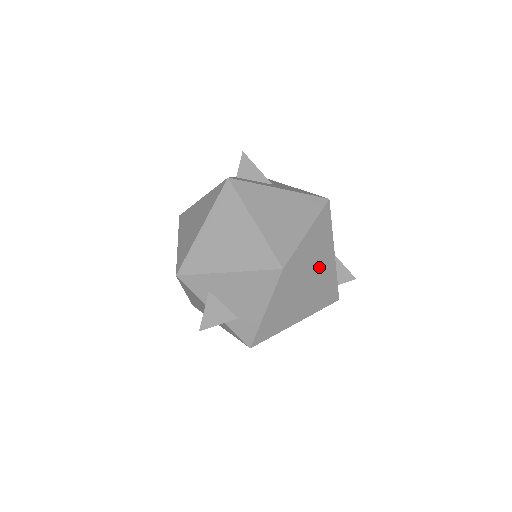
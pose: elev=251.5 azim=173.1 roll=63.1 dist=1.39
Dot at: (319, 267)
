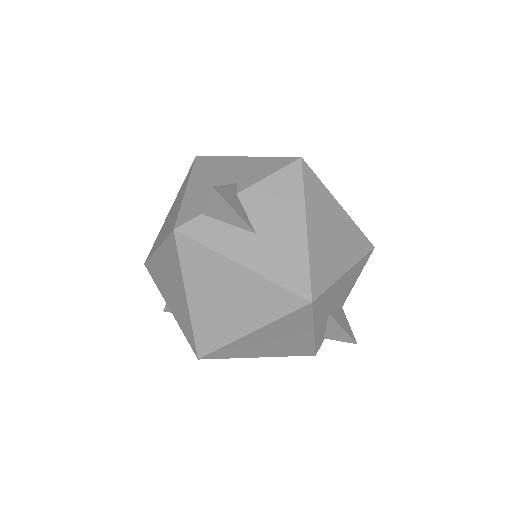
Dot at: (274, 347)
